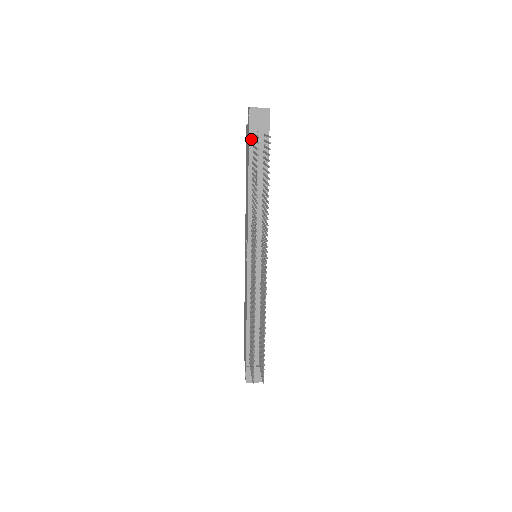
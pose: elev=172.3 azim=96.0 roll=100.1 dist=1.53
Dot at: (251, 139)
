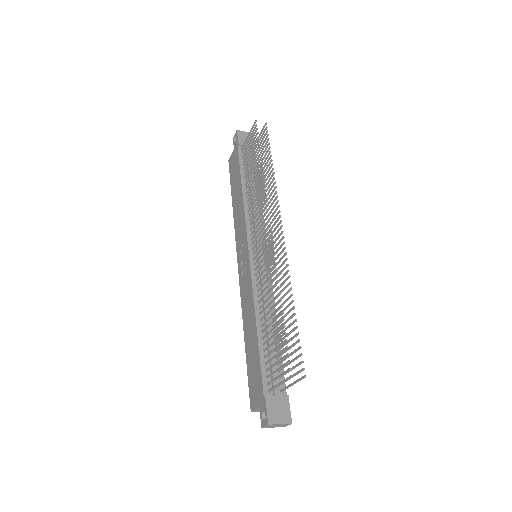
Dot at: (240, 152)
